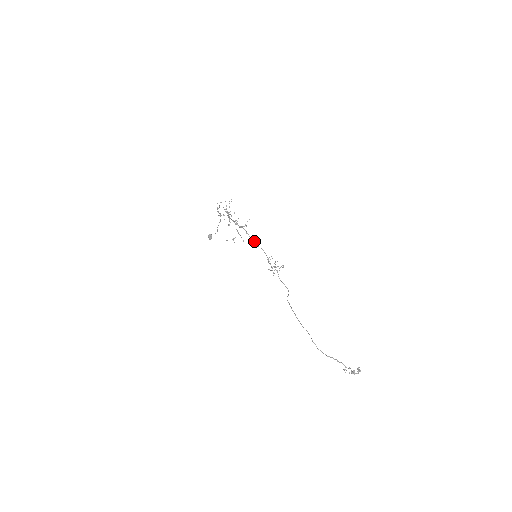
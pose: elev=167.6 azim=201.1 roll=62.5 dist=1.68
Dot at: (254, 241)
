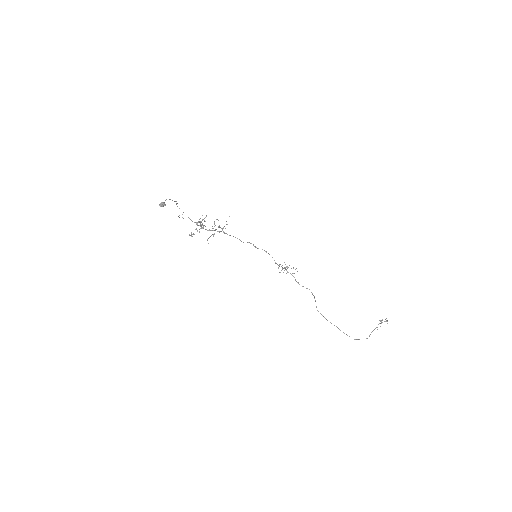
Dot at: occluded
